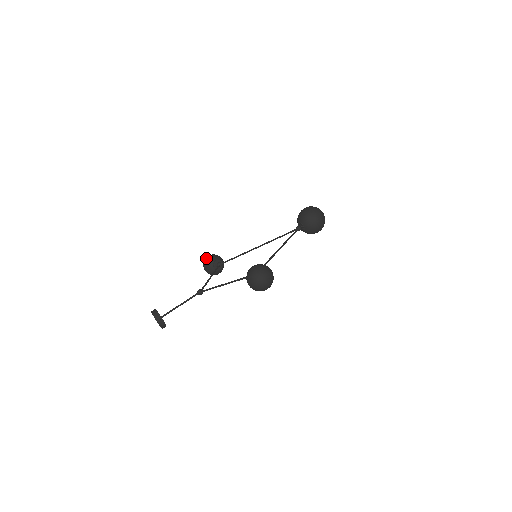
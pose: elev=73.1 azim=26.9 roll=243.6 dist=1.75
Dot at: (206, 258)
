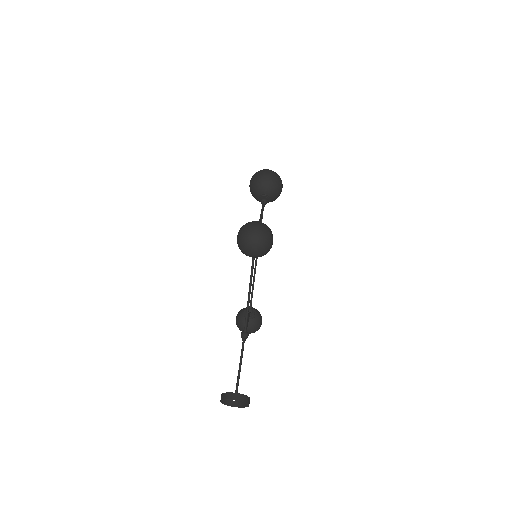
Dot at: occluded
